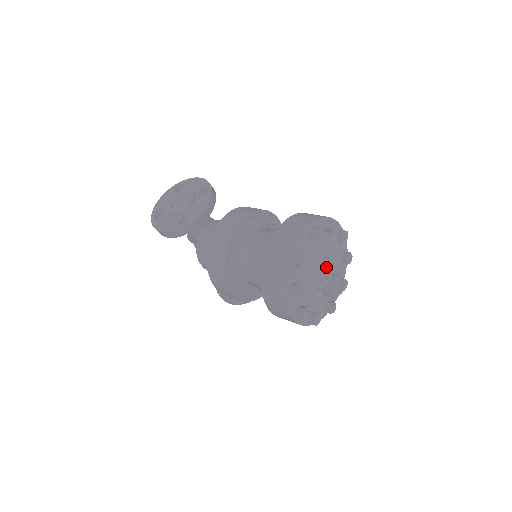
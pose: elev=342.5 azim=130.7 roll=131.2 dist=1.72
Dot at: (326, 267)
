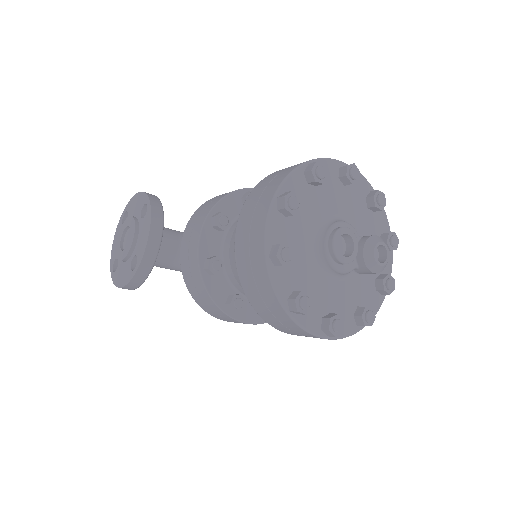
Dot at: (338, 239)
